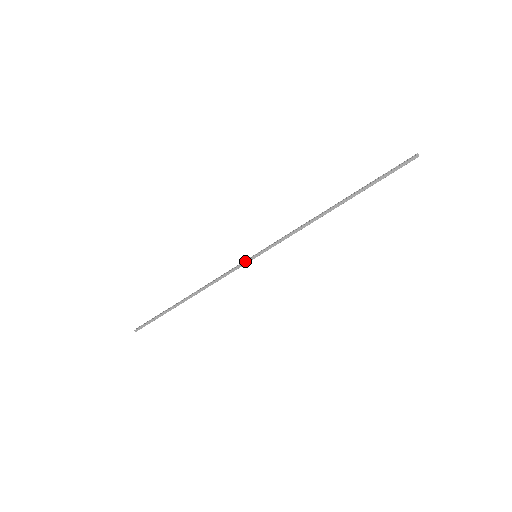
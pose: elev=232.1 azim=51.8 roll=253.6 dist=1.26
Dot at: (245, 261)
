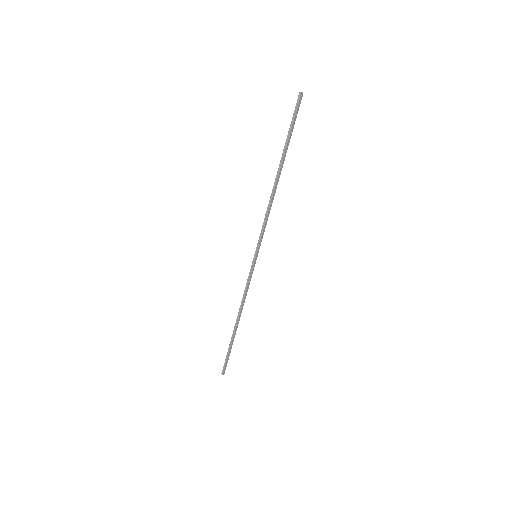
Dot at: (251, 265)
